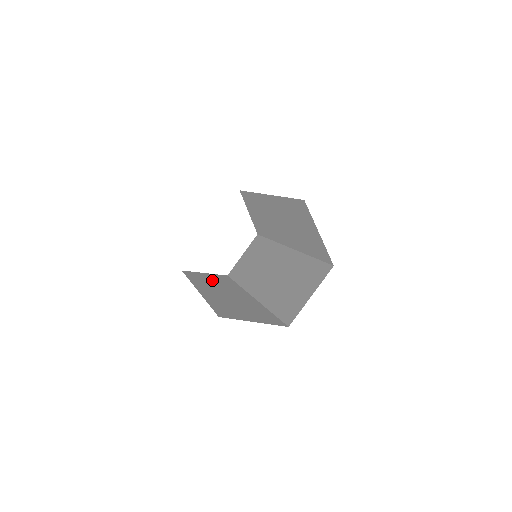
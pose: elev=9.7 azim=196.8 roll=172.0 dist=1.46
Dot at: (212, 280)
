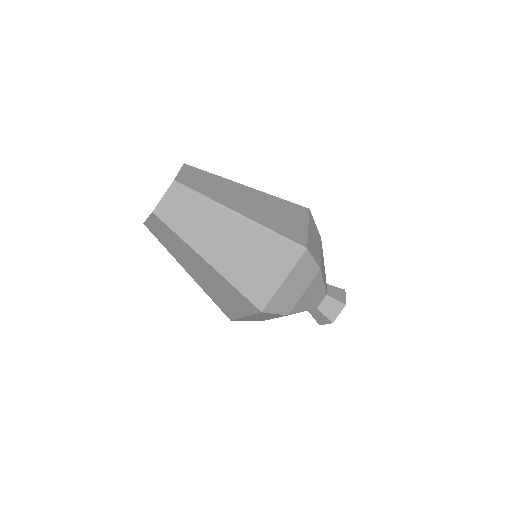
Dot at: (177, 205)
